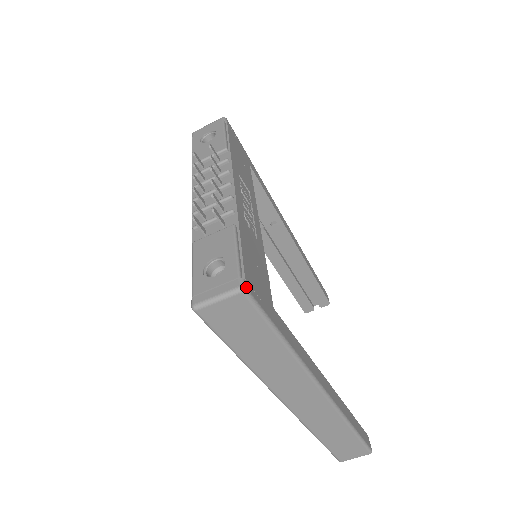
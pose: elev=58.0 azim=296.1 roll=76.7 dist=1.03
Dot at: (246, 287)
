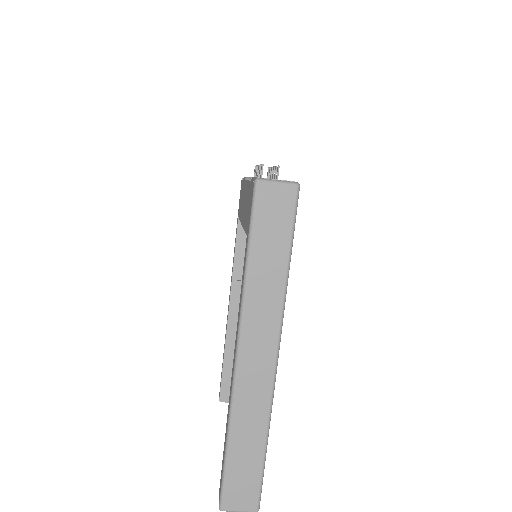
Dot at: occluded
